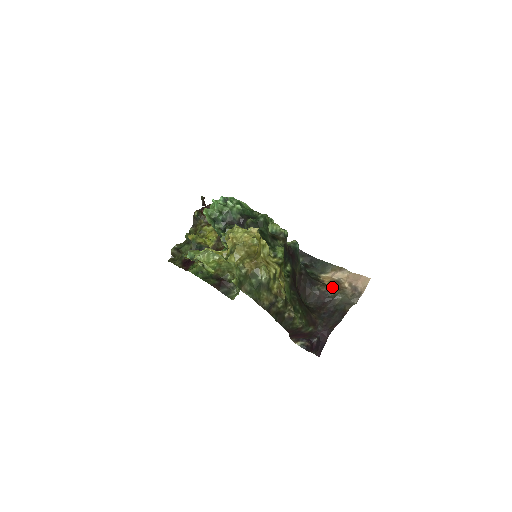
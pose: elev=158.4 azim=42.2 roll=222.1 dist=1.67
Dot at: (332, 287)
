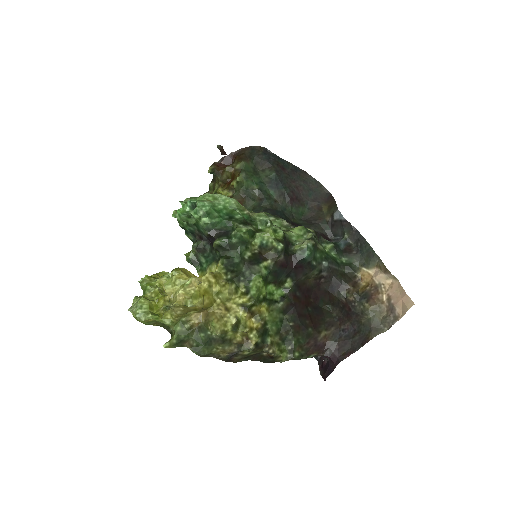
Dot at: (363, 297)
